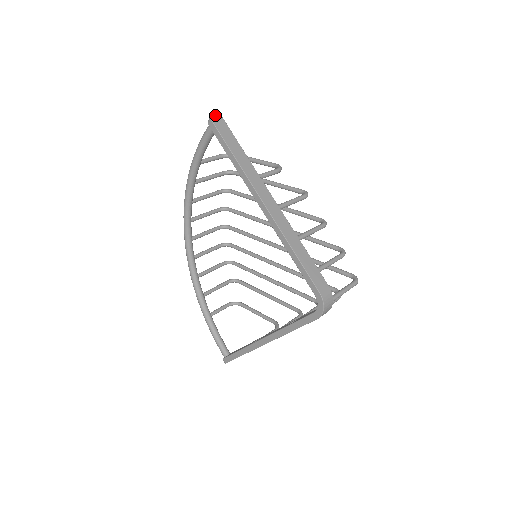
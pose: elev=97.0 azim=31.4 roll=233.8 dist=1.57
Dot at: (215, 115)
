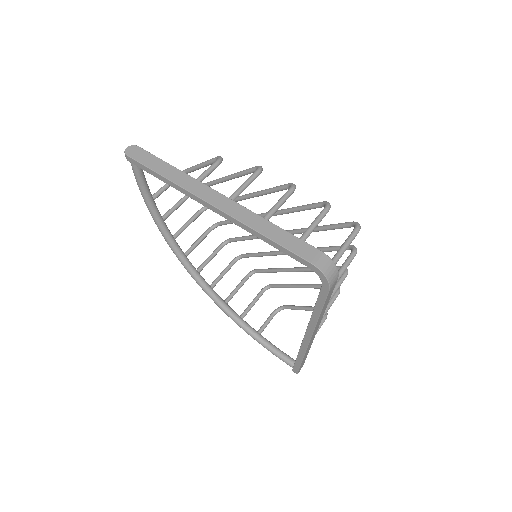
Dot at: (128, 148)
